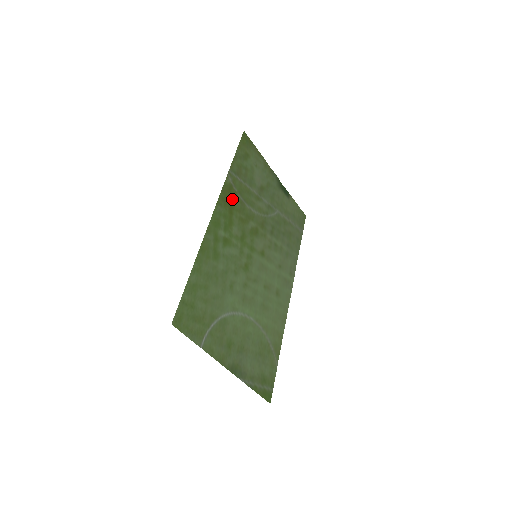
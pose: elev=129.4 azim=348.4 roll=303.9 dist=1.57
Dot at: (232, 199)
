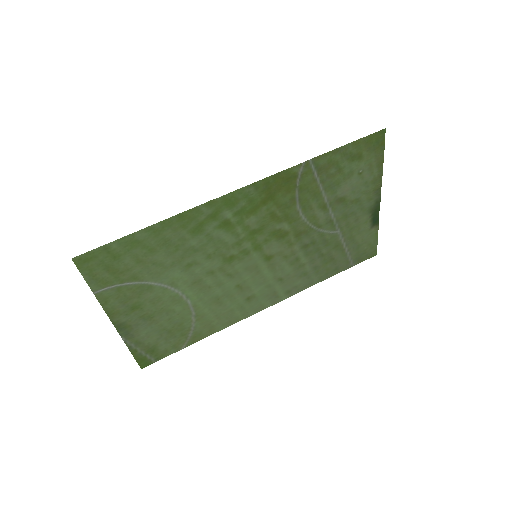
Dot at: (282, 190)
